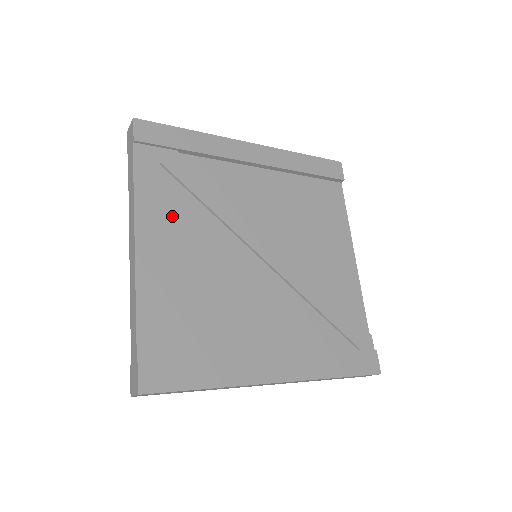
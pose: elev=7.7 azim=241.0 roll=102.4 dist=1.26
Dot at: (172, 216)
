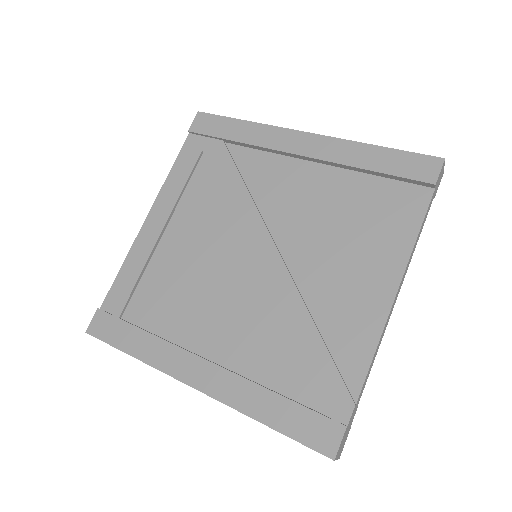
Dot at: (189, 200)
